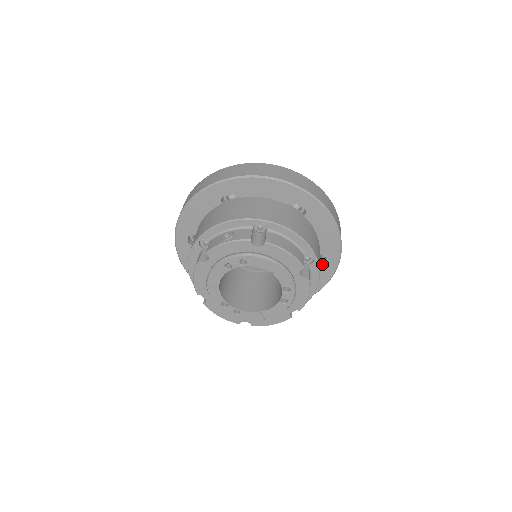
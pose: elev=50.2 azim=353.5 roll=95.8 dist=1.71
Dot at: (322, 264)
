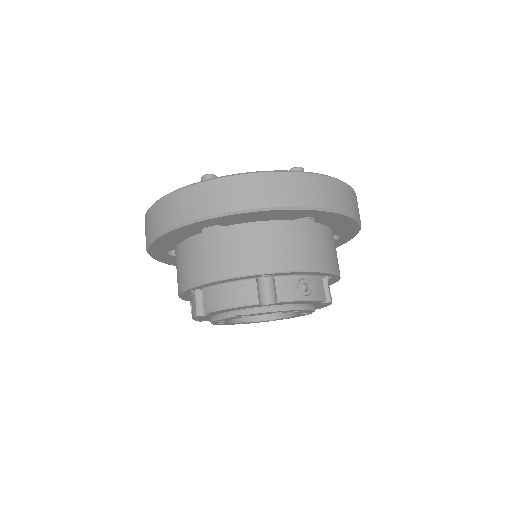
Dot at: occluded
